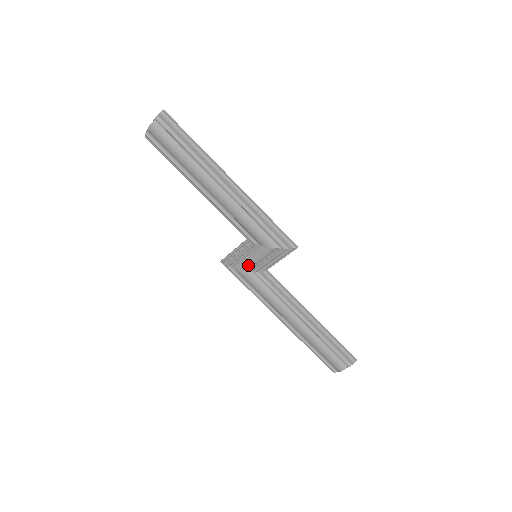
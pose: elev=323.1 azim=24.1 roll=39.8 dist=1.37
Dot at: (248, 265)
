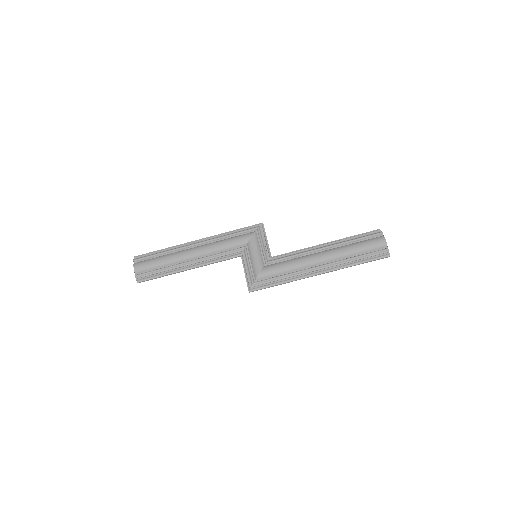
Dot at: (258, 262)
